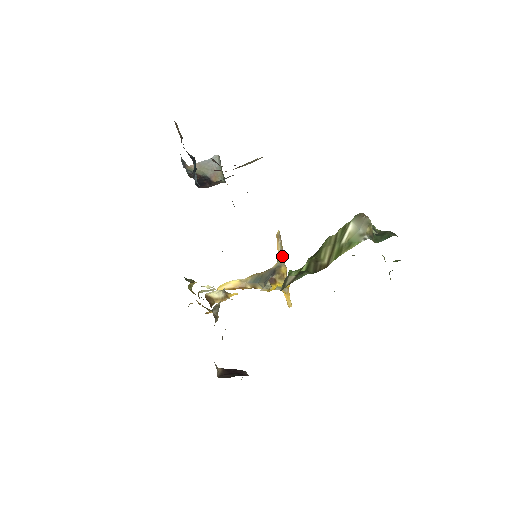
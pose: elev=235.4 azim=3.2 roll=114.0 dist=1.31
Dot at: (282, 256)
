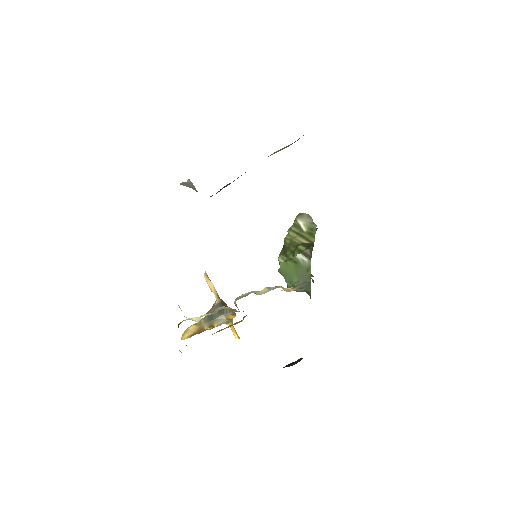
Dot at: (217, 293)
